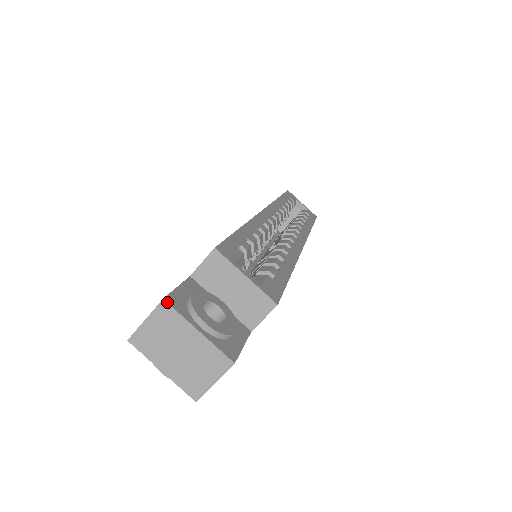
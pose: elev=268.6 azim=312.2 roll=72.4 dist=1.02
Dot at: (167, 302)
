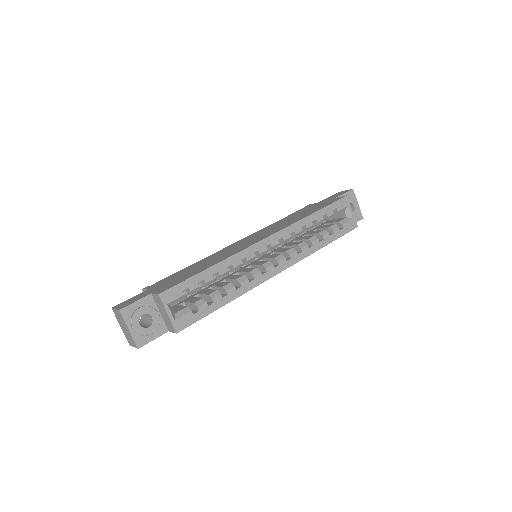
Dot at: (120, 312)
